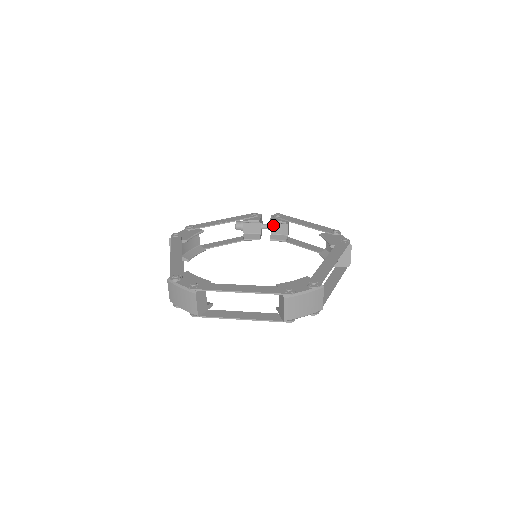
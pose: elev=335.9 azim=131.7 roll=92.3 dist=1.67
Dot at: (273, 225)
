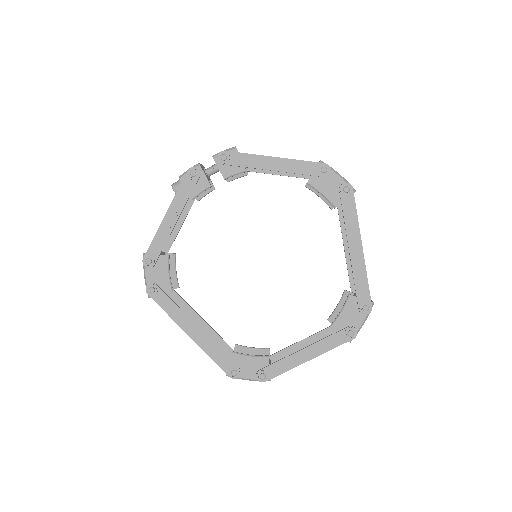
Dot at: occluded
